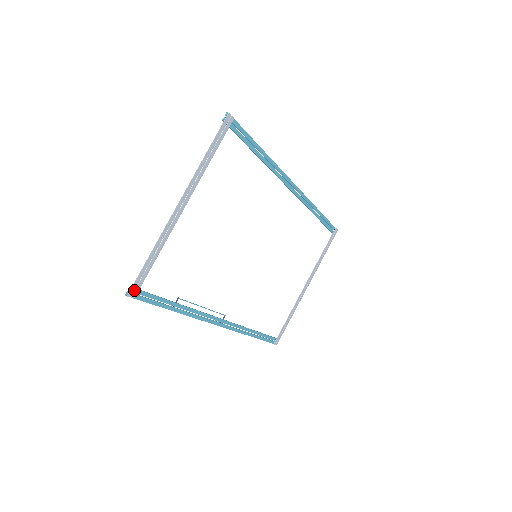
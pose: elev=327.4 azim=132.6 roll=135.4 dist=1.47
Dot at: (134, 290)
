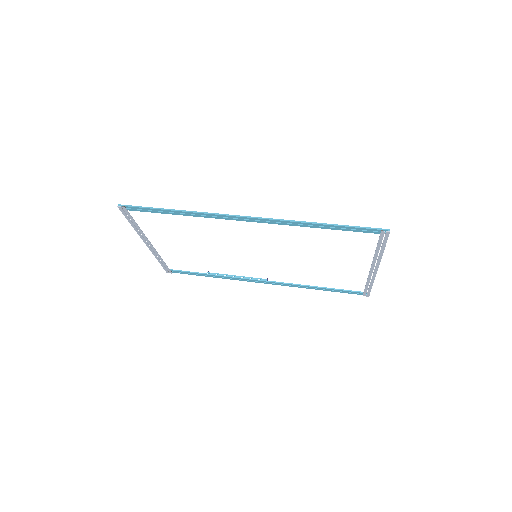
Dot at: (168, 271)
